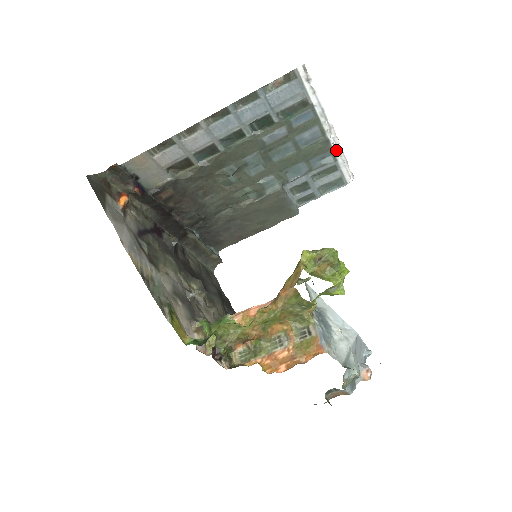
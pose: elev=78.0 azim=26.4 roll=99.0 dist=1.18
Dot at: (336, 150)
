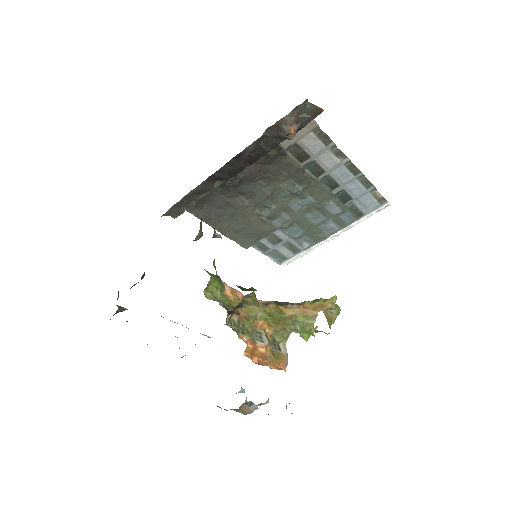
Dot at: (315, 245)
